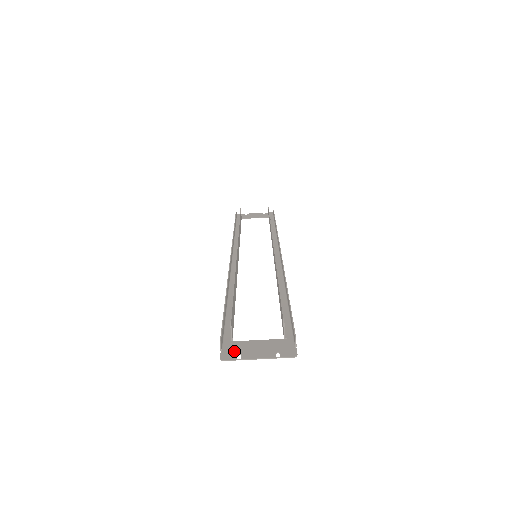
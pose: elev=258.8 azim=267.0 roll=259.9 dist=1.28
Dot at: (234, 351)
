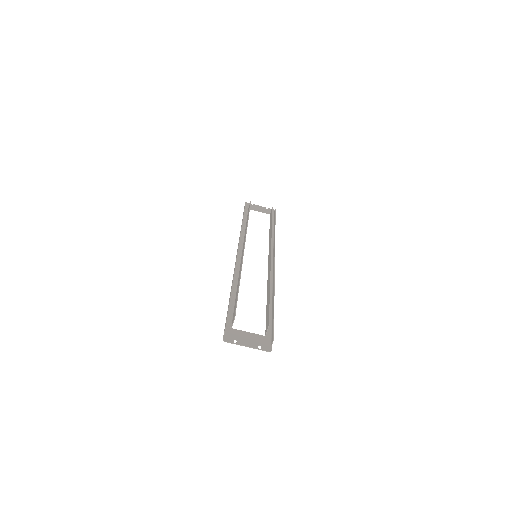
Dot at: (232, 336)
